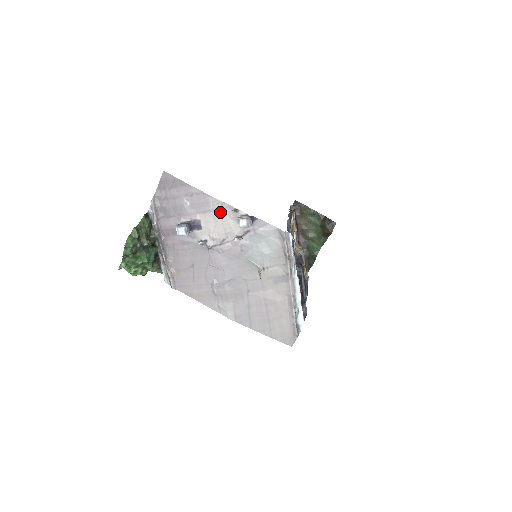
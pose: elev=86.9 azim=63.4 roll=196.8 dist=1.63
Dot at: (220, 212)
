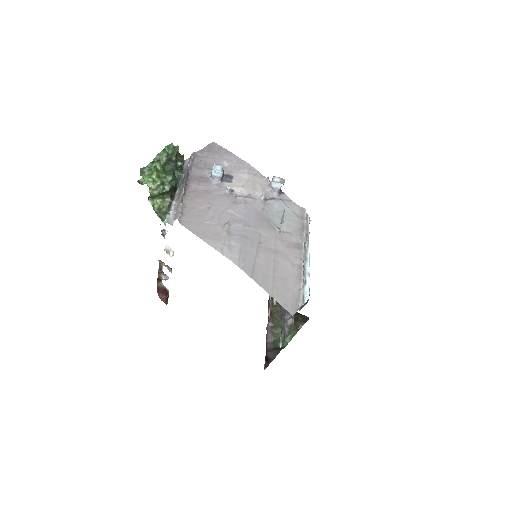
Dot at: (254, 176)
